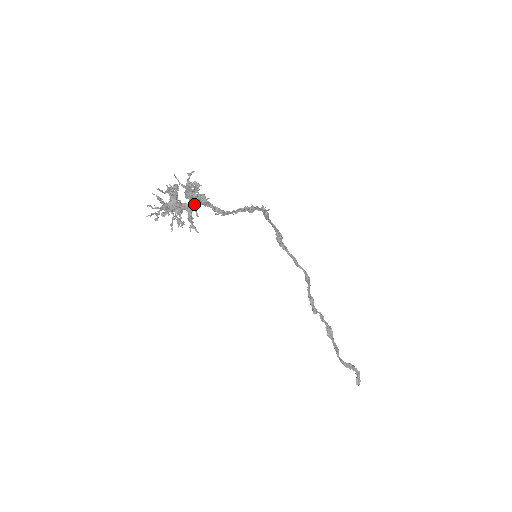
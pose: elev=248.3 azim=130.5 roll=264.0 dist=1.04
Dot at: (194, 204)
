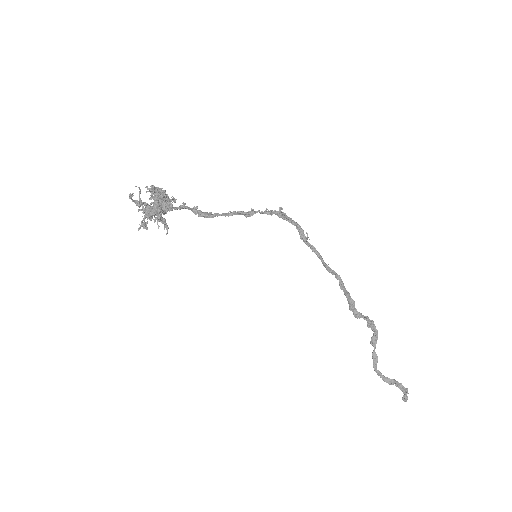
Dot at: (150, 215)
